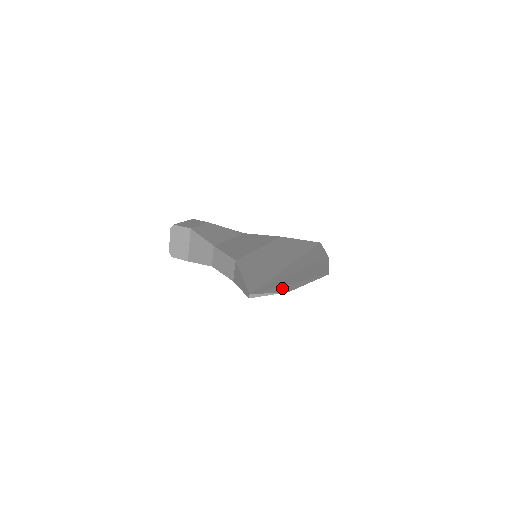
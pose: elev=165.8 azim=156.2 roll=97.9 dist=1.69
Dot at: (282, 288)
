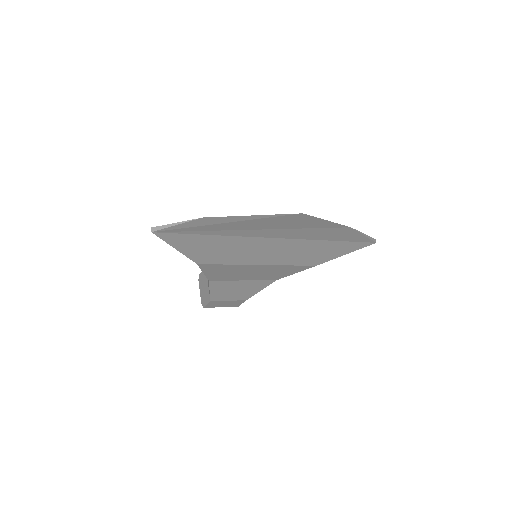
Dot at: (203, 221)
